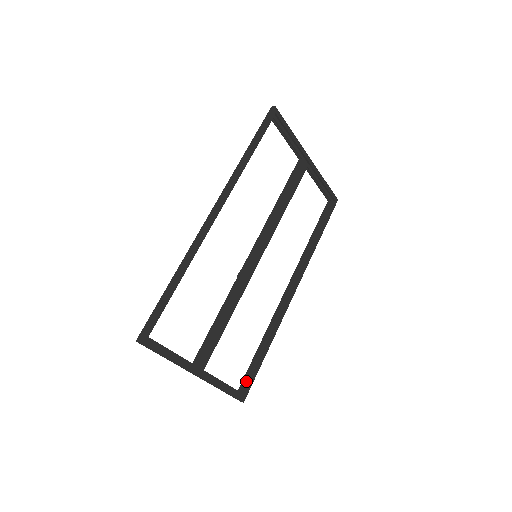
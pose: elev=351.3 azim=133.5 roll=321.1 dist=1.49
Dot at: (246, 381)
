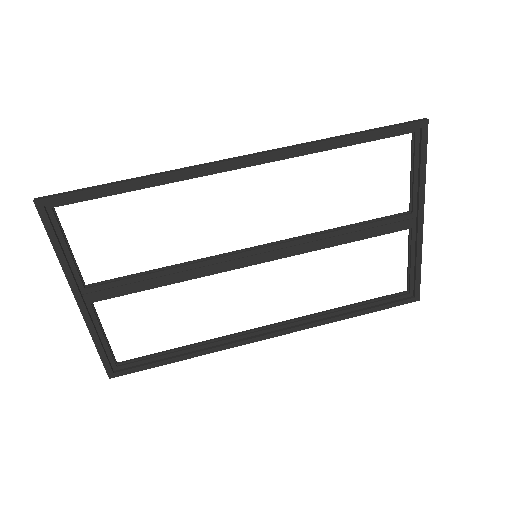
Dot at: (133, 363)
